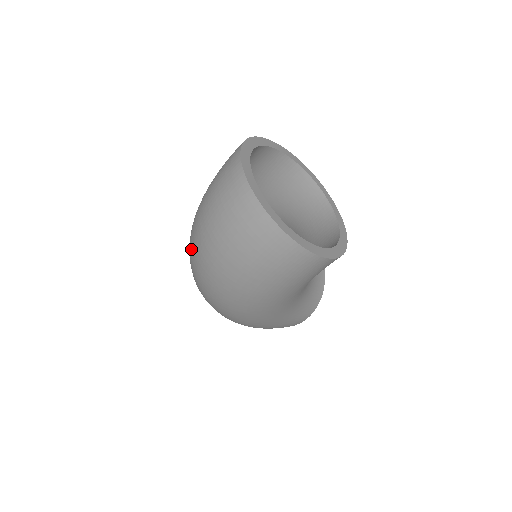
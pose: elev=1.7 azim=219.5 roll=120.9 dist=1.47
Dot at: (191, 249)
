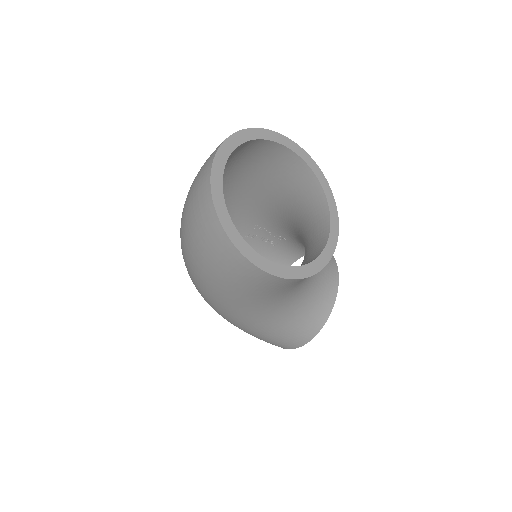
Dot at: occluded
